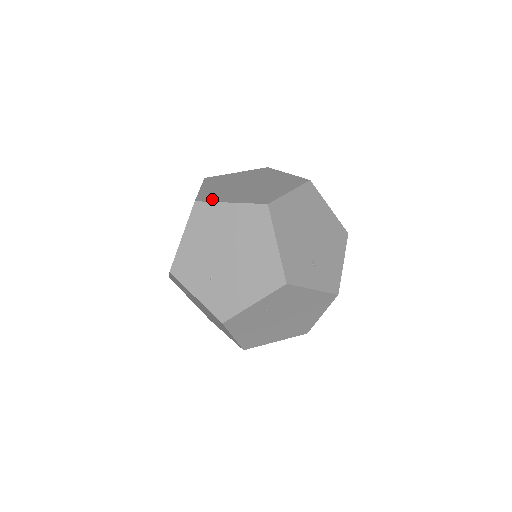
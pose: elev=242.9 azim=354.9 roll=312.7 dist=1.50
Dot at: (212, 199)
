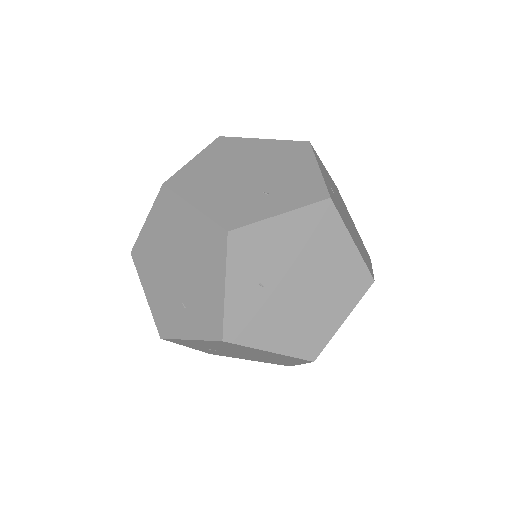
Dot at: occluded
